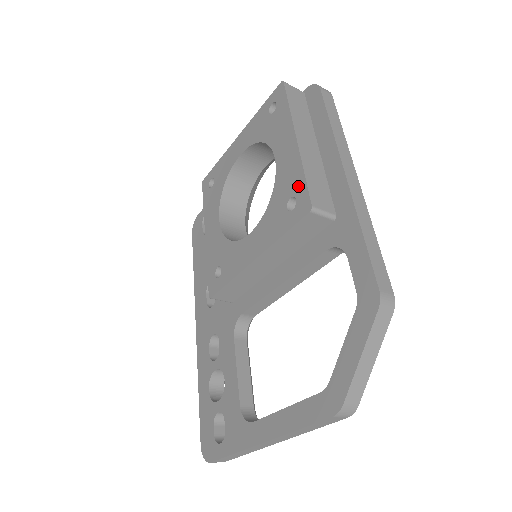
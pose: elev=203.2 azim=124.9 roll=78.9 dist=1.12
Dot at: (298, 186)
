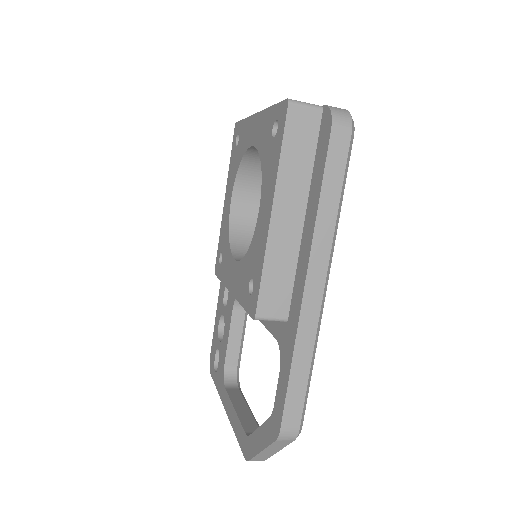
Dot at: (257, 277)
